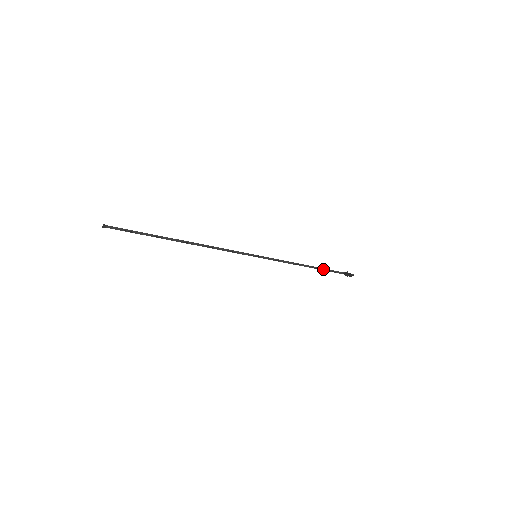
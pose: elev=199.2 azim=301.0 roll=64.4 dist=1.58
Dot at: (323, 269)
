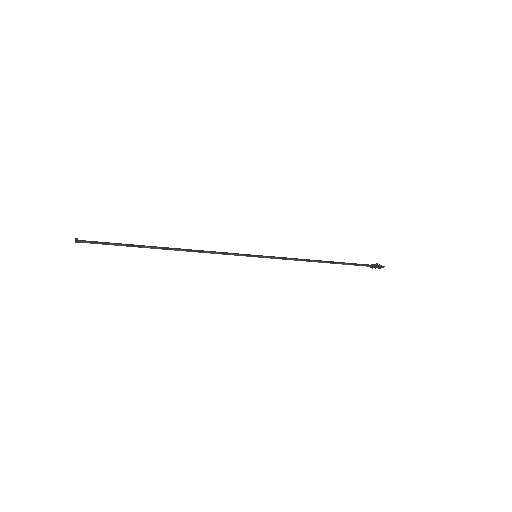
Dot at: (342, 263)
